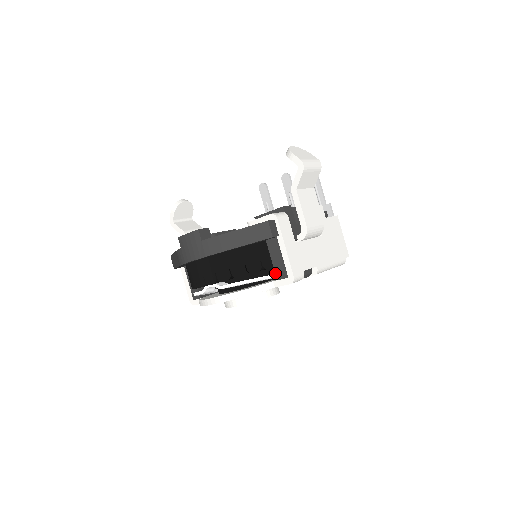
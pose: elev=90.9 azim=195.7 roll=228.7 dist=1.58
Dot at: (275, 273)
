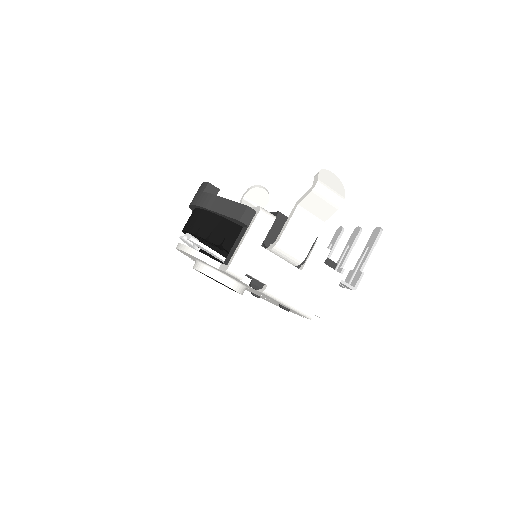
Dot at: (227, 257)
